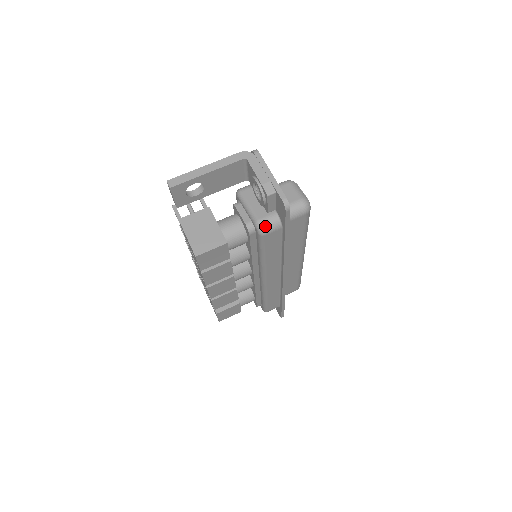
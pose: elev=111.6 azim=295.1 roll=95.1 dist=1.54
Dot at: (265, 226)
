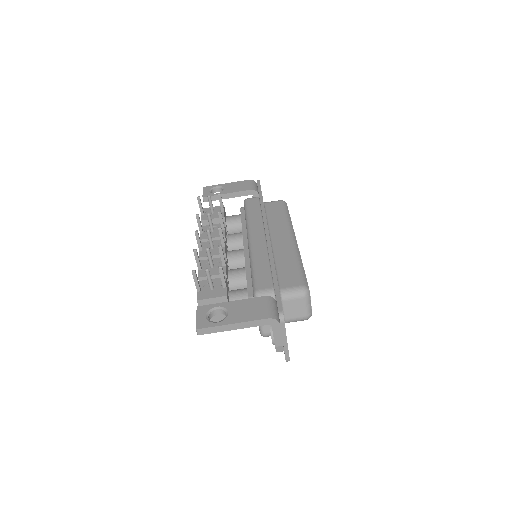
Dot at: (267, 336)
